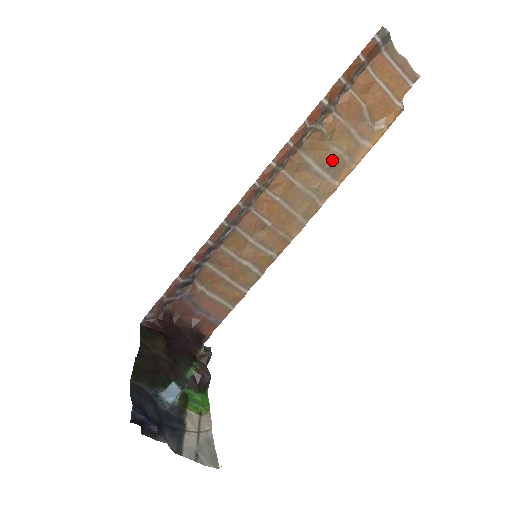
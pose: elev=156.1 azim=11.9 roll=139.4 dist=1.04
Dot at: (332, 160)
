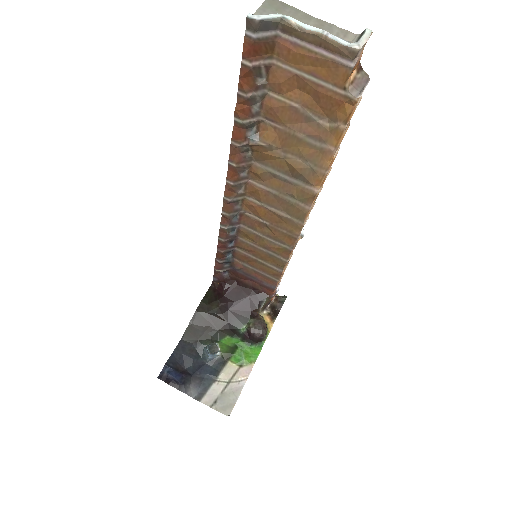
Dot at: (292, 168)
